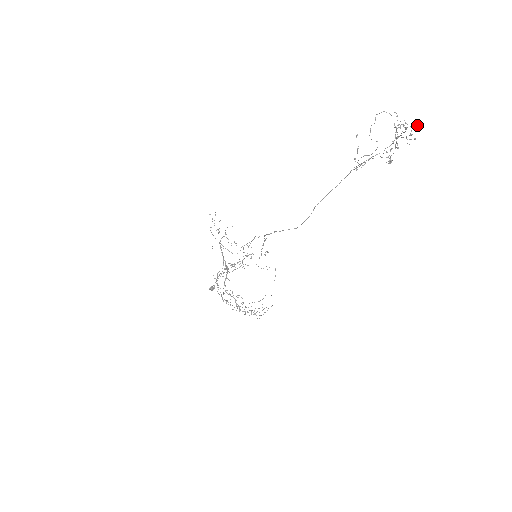
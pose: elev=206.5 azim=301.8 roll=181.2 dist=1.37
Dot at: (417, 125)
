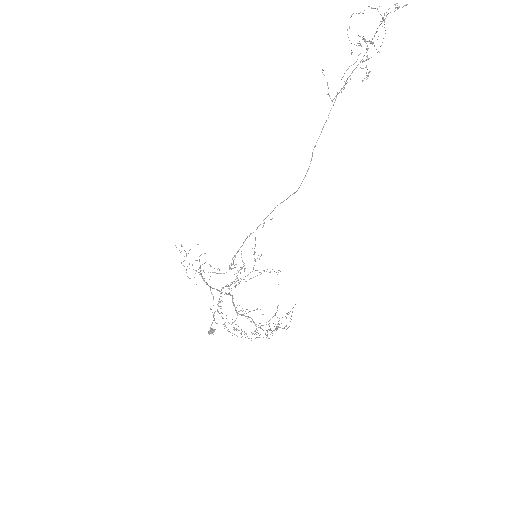
Dot at: (396, 3)
